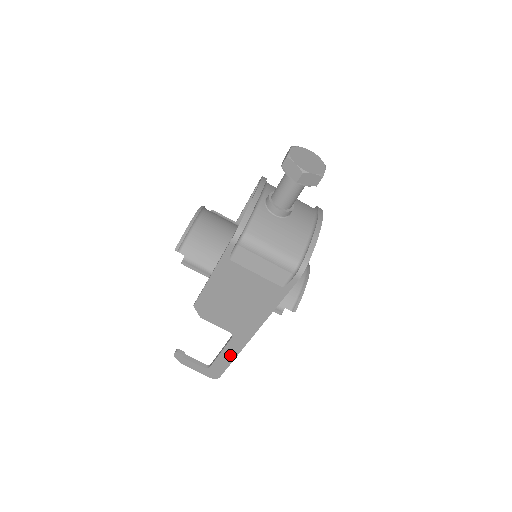
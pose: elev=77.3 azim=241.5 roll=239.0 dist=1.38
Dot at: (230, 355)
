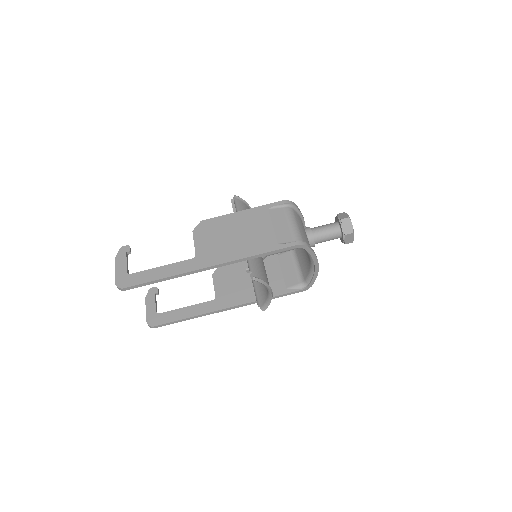
Dot at: (166, 273)
